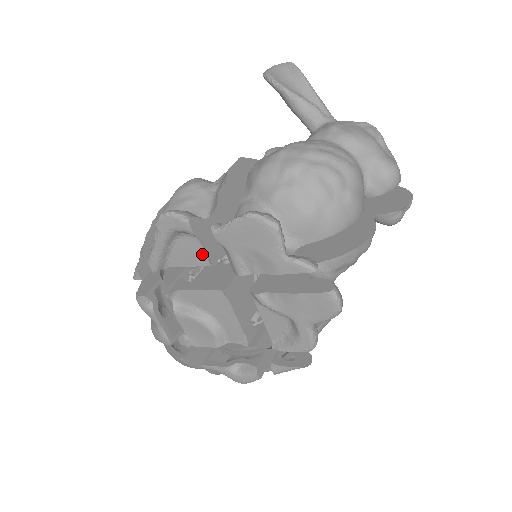
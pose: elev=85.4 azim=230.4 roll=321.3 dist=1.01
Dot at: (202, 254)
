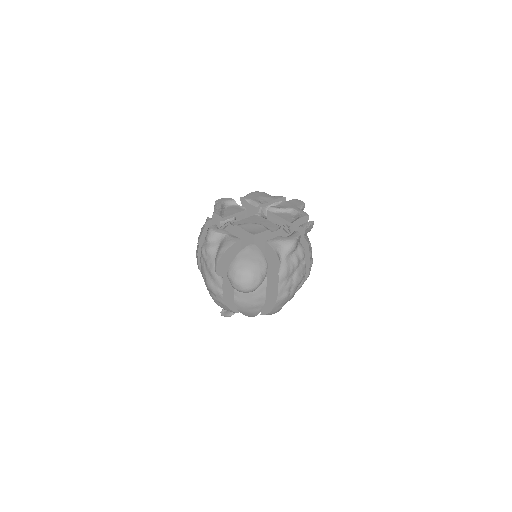
Dot at: (239, 208)
